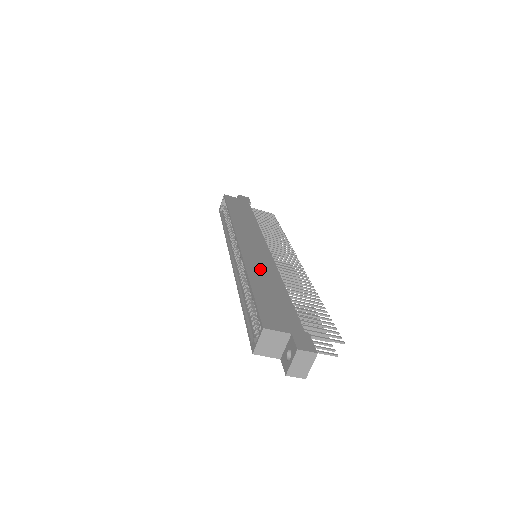
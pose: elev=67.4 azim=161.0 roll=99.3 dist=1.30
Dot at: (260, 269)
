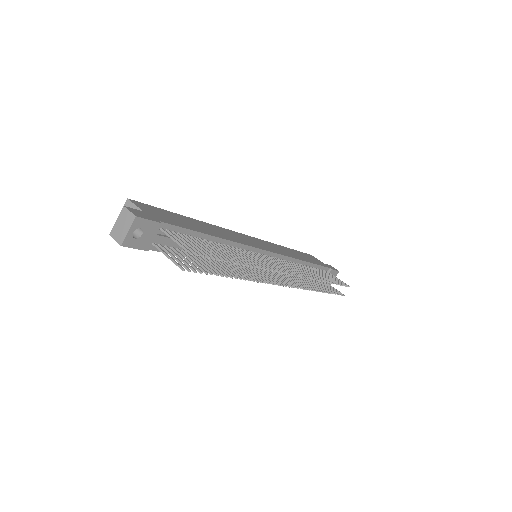
Dot at: (221, 231)
